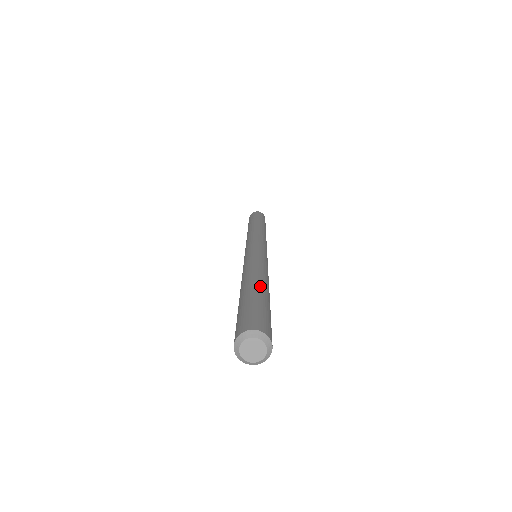
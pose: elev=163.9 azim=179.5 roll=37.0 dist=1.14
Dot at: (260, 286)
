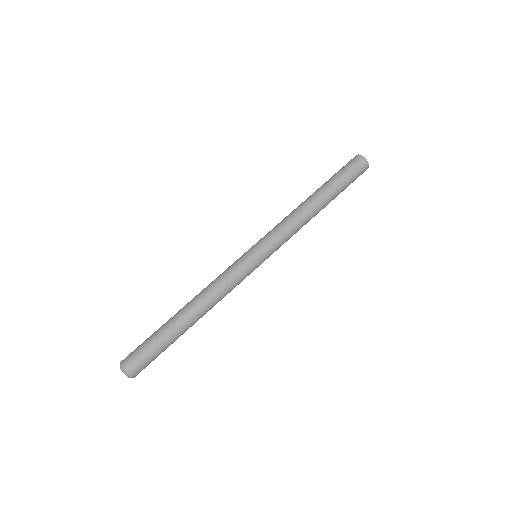
Dot at: (177, 321)
